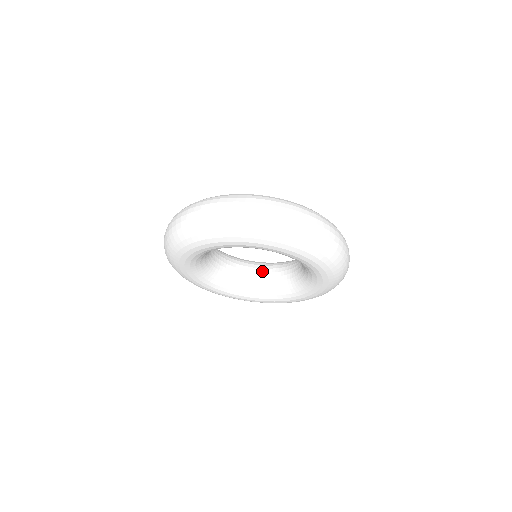
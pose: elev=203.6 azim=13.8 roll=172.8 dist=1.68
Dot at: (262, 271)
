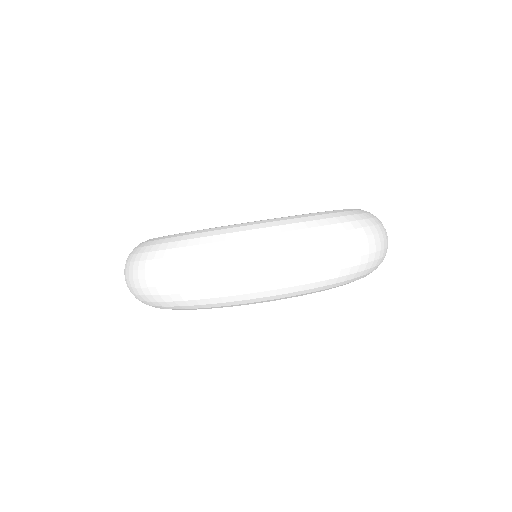
Dot at: occluded
